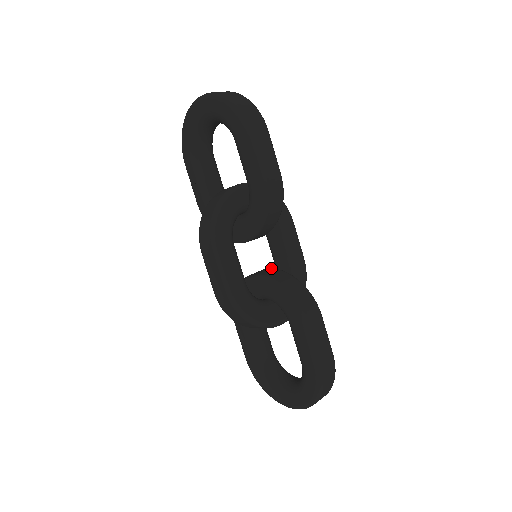
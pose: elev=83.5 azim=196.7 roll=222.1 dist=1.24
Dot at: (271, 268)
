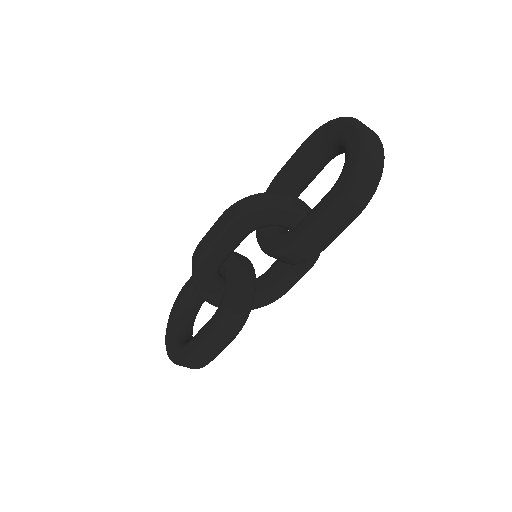
Dot at: occluded
